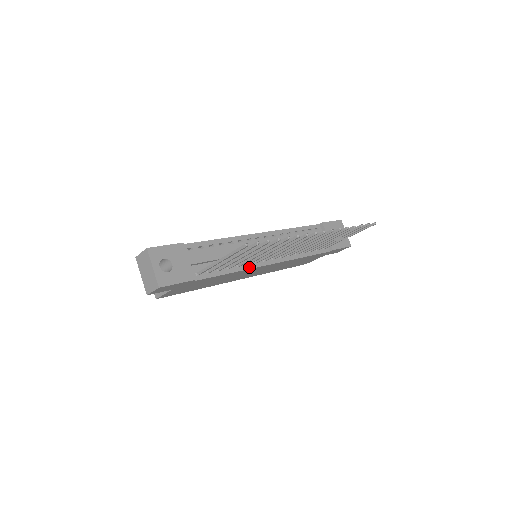
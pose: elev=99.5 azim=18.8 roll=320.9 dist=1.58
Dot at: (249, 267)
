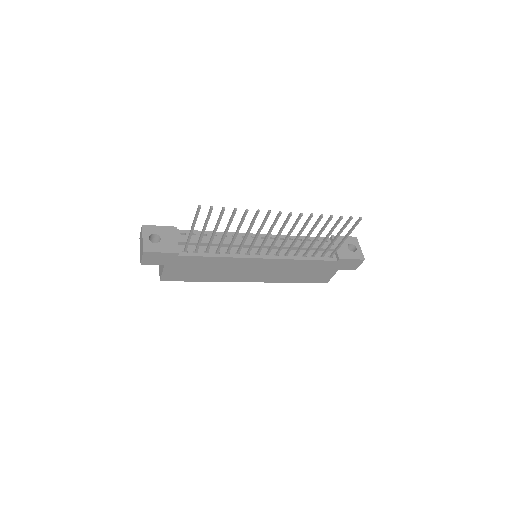
Dot at: (238, 256)
